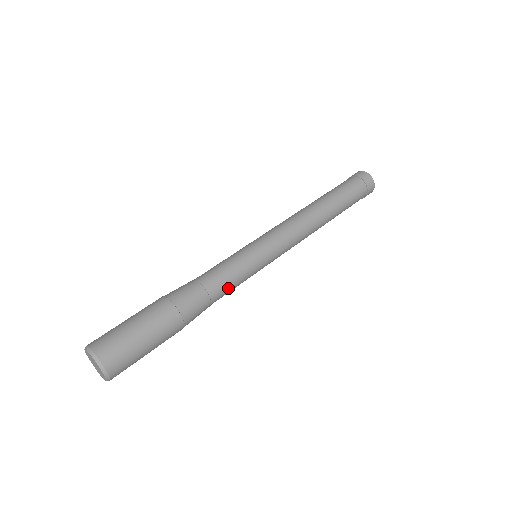
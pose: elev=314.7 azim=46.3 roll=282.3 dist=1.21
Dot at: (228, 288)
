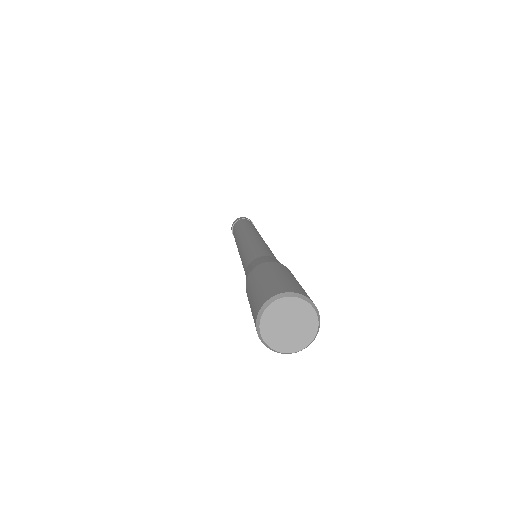
Dot at: occluded
